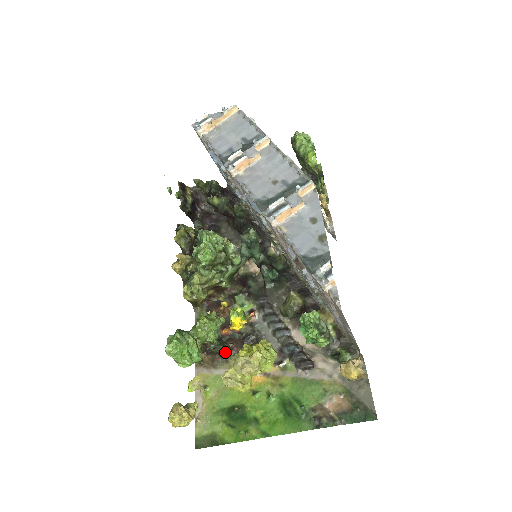
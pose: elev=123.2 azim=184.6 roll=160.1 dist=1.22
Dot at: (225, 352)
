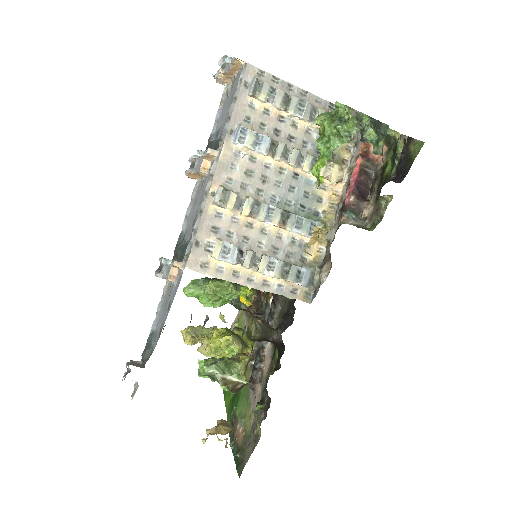
Dot at: (247, 310)
